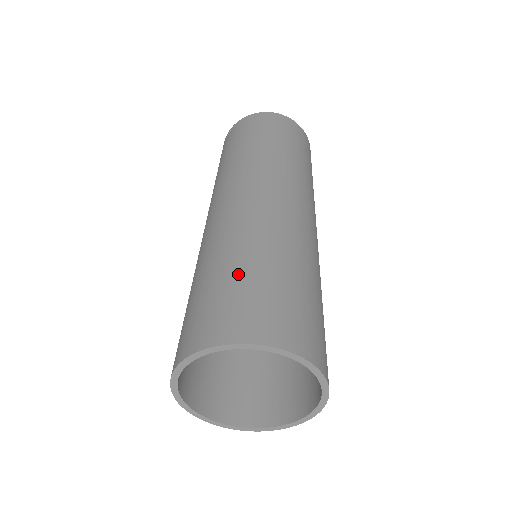
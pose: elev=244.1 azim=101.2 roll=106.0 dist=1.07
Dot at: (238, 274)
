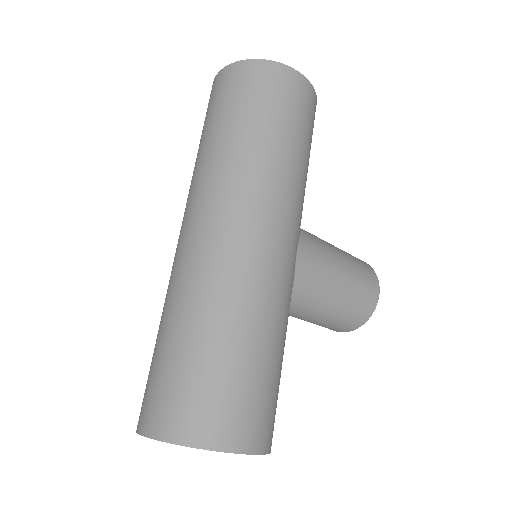
Dot at: (153, 353)
